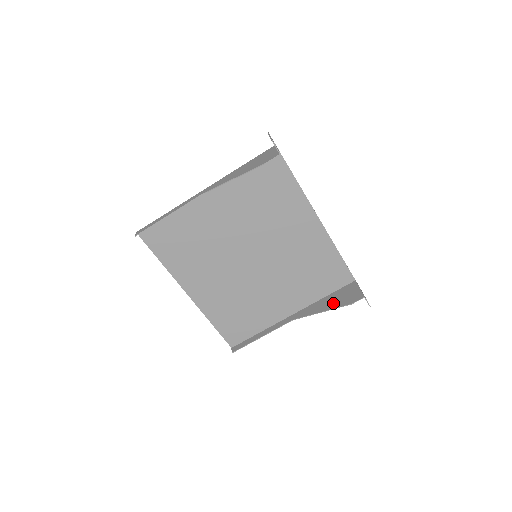
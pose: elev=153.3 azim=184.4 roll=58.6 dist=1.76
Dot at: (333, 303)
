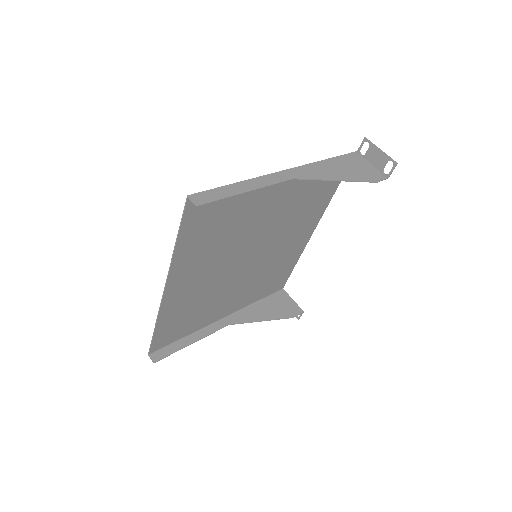
Dot at: (272, 312)
